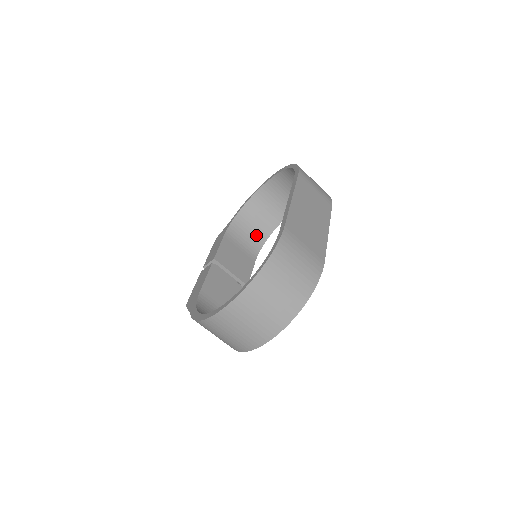
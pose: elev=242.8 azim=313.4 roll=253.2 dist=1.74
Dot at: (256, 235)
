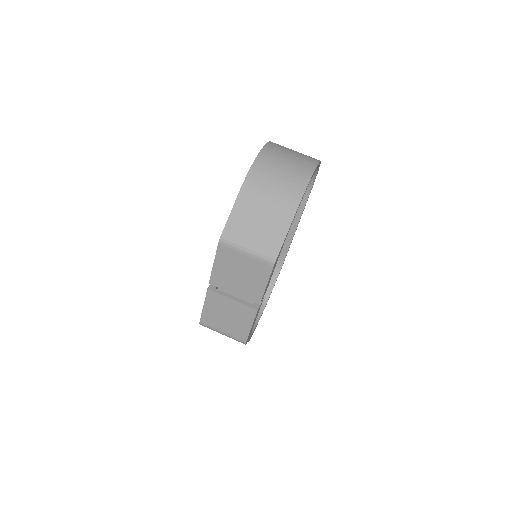
Dot at: occluded
